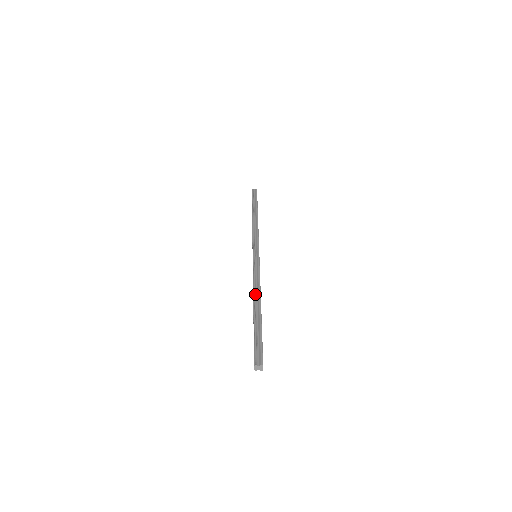
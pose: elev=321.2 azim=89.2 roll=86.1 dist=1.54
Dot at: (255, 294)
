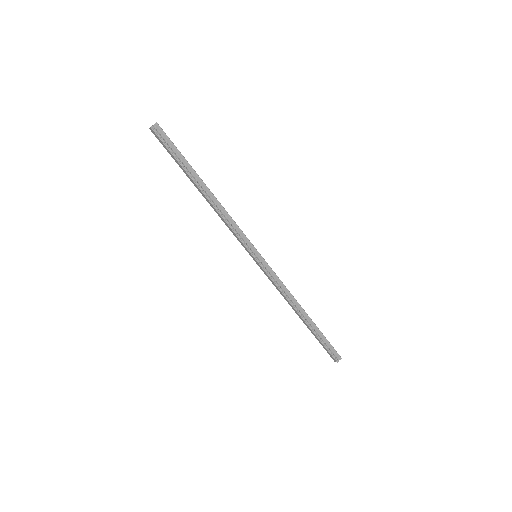
Dot at: (295, 306)
